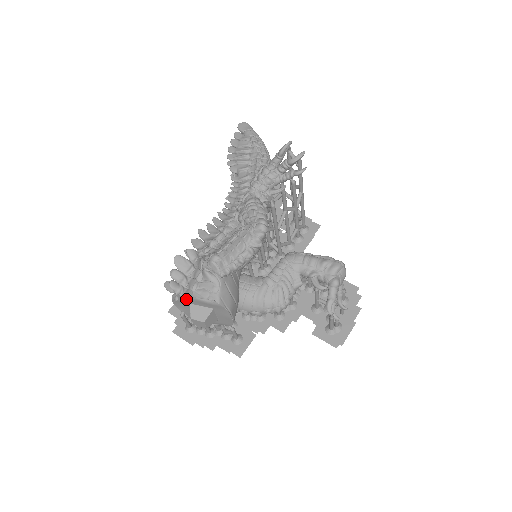
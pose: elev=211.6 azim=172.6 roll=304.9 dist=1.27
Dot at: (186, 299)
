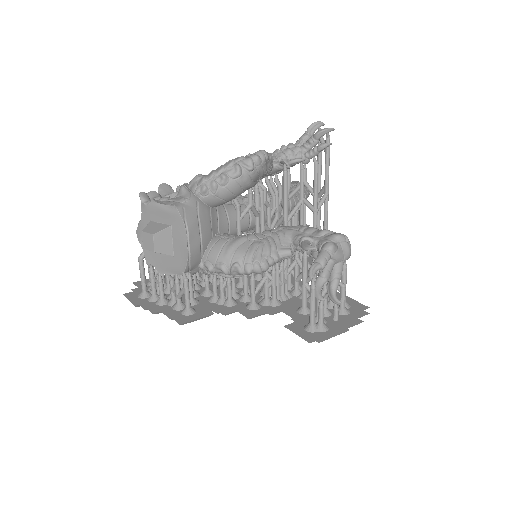
Dot at: (148, 210)
